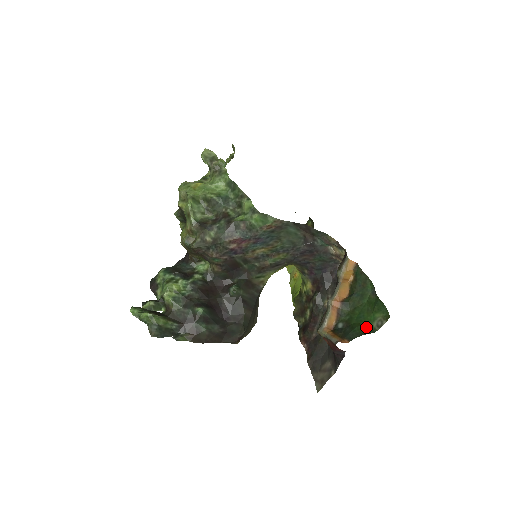
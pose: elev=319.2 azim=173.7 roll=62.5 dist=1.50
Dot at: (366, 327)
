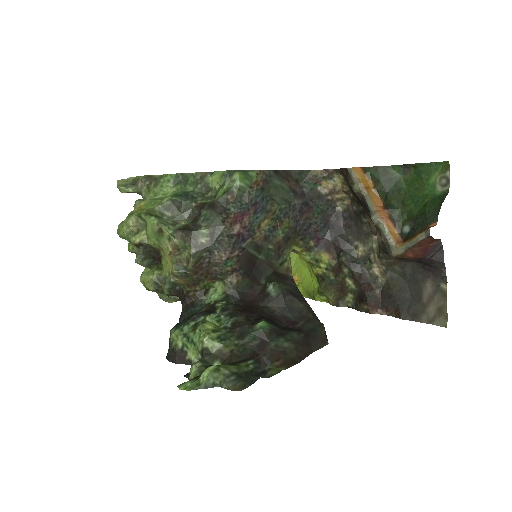
Dot at: (435, 198)
